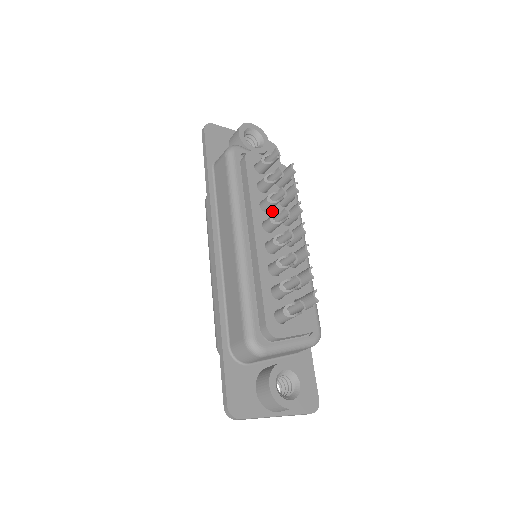
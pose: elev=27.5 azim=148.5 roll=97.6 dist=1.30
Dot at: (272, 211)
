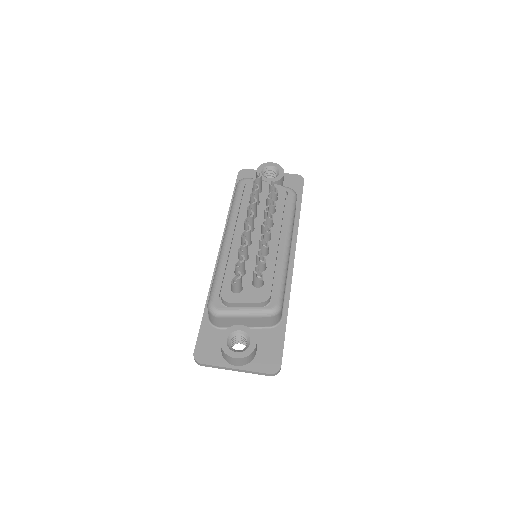
Dot at: (257, 218)
